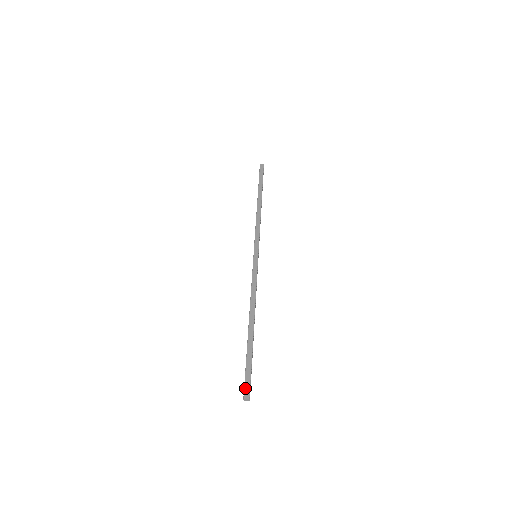
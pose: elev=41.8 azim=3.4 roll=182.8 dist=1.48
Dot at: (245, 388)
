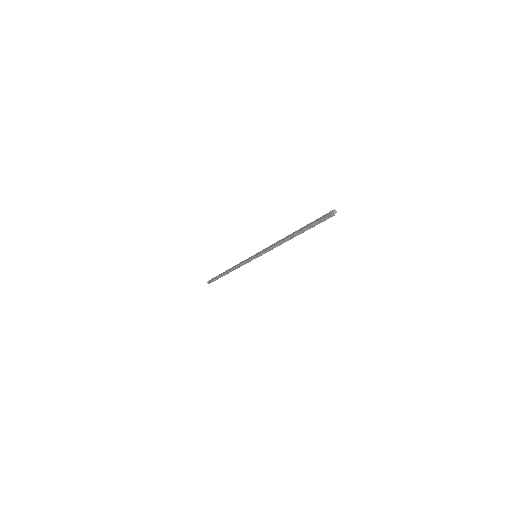
Dot at: (326, 216)
